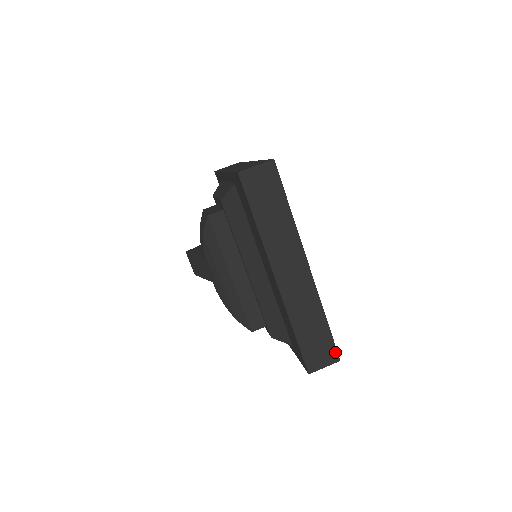
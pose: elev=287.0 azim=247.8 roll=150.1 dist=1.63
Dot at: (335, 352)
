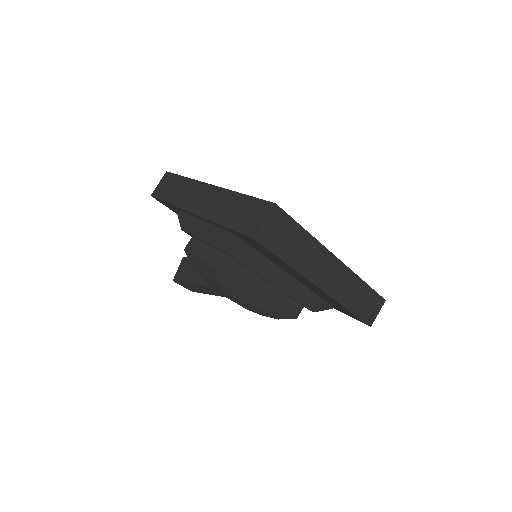
Dot at: (380, 298)
